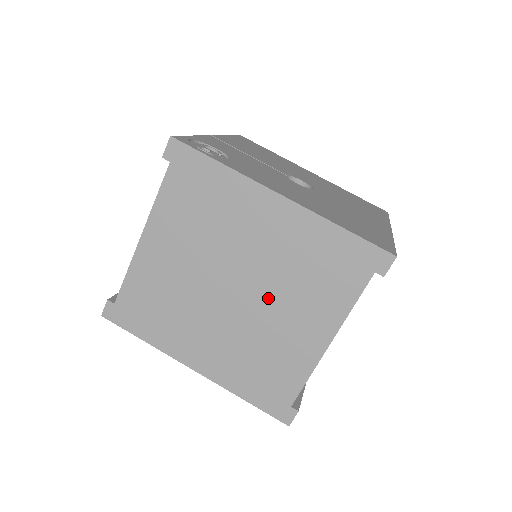
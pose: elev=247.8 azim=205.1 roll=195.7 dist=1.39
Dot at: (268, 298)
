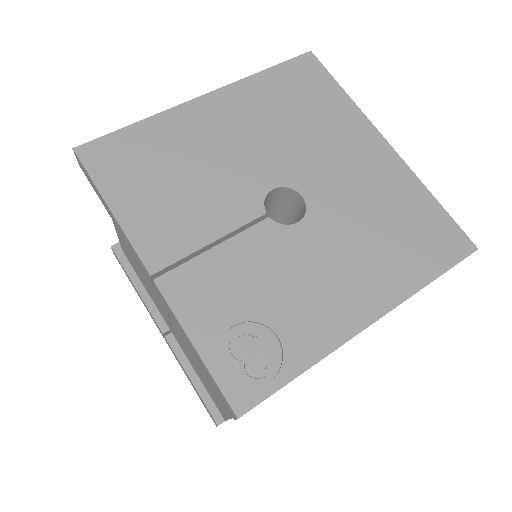
Dot at: occluded
